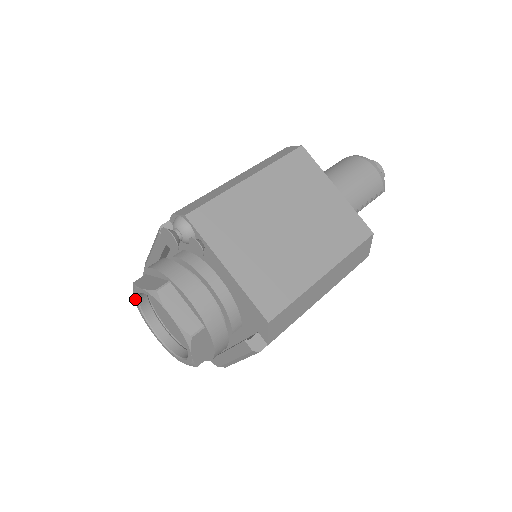
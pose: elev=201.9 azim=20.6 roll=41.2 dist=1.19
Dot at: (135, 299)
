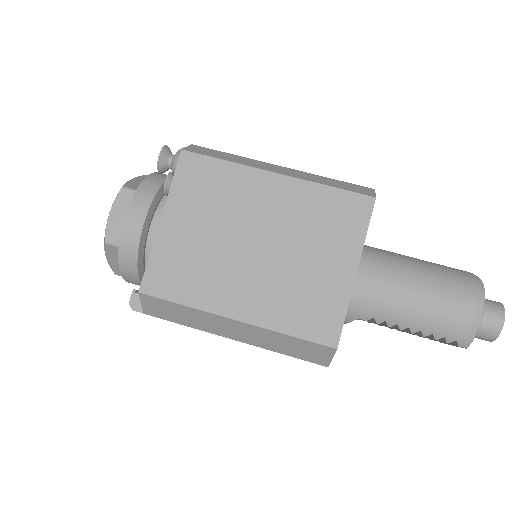
Dot at: occluded
